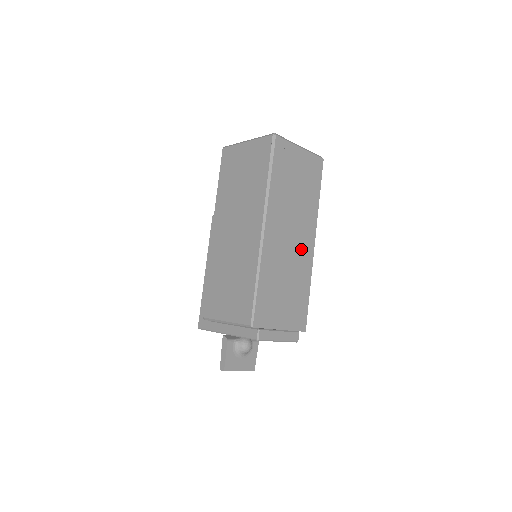
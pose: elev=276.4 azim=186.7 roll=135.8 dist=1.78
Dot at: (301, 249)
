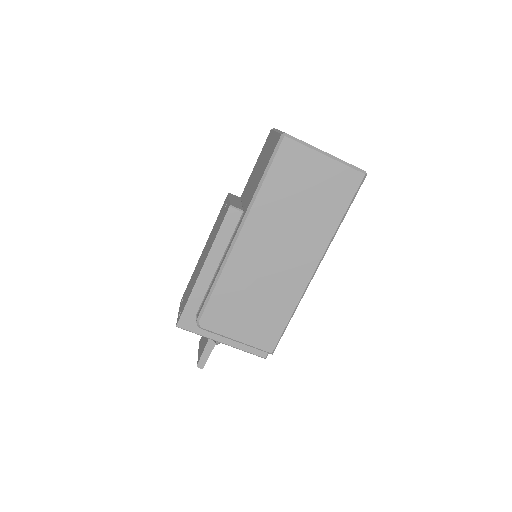
Dot at: occluded
